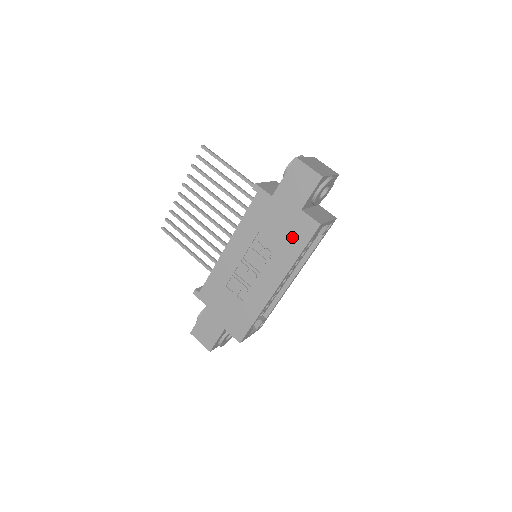
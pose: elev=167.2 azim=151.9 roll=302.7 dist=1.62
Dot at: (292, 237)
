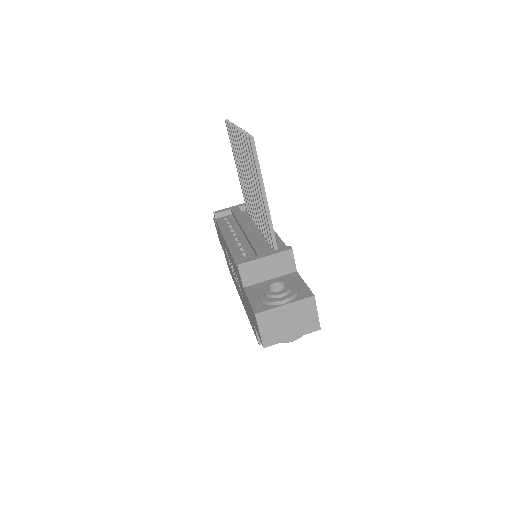
Dot at: (248, 314)
